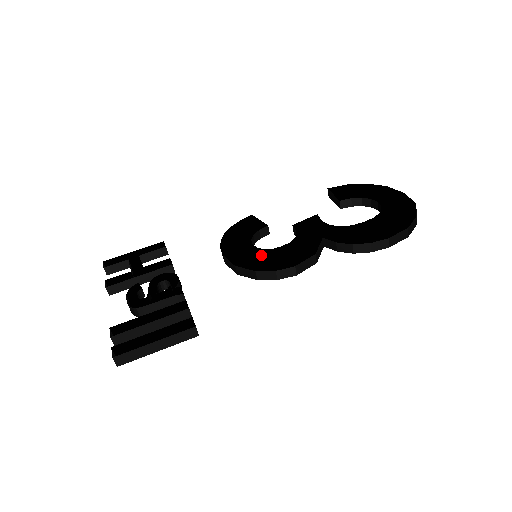
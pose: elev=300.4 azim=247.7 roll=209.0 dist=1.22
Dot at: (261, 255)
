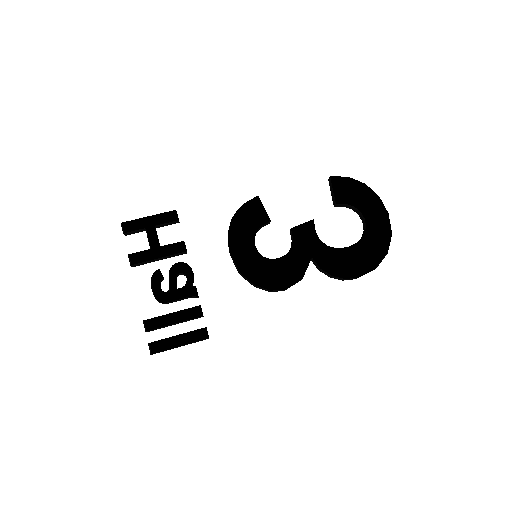
Dot at: (260, 256)
